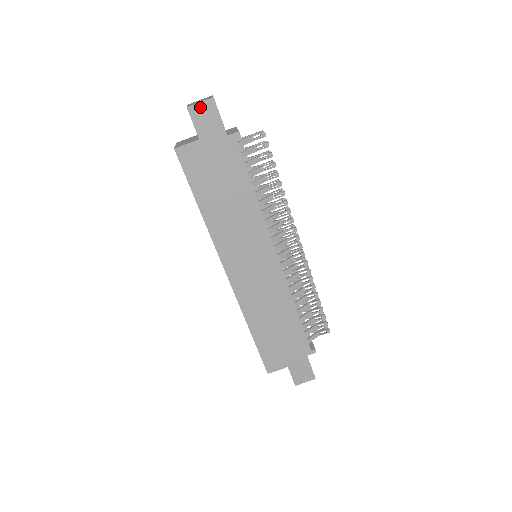
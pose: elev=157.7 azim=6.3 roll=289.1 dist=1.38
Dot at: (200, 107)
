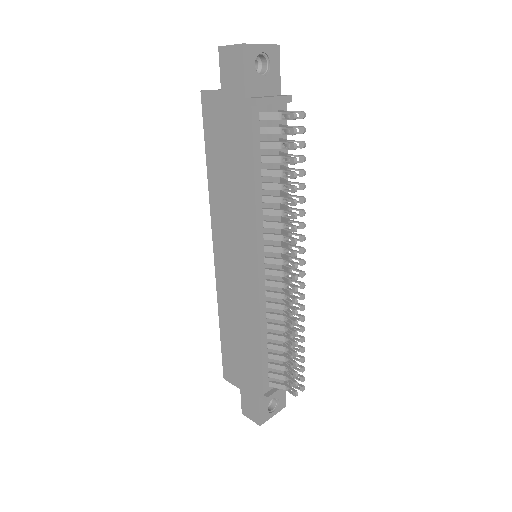
Dot at: (229, 51)
